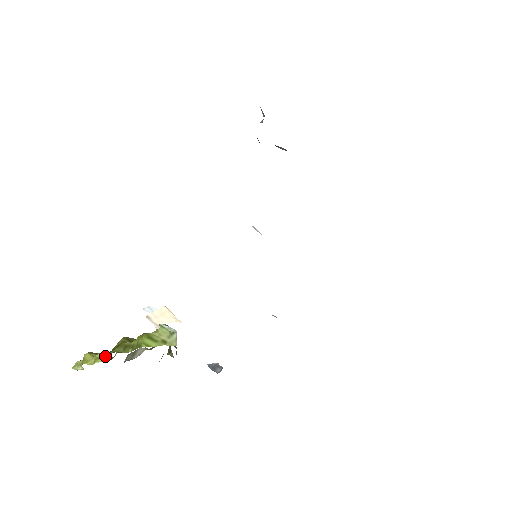
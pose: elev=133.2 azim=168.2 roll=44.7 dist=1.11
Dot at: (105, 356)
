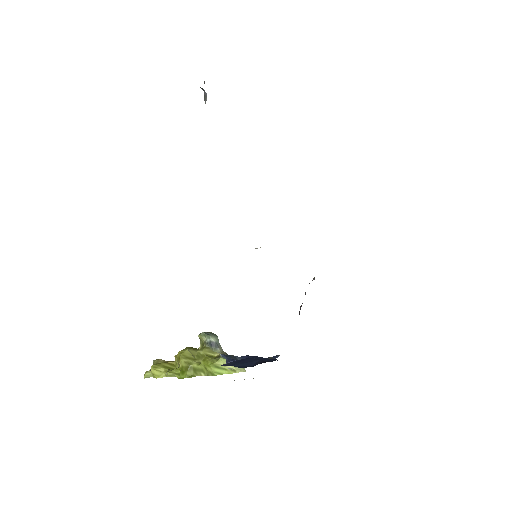
Dot at: (168, 366)
